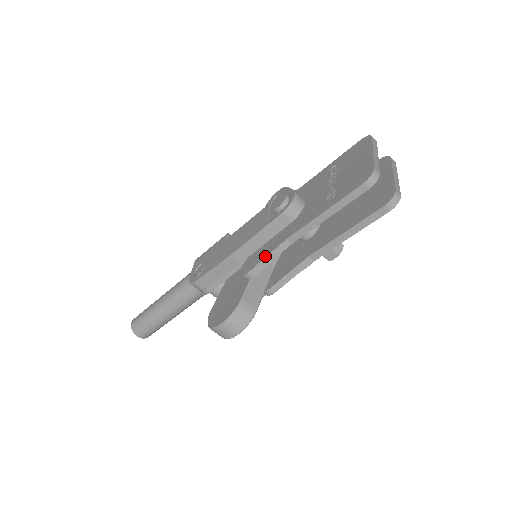
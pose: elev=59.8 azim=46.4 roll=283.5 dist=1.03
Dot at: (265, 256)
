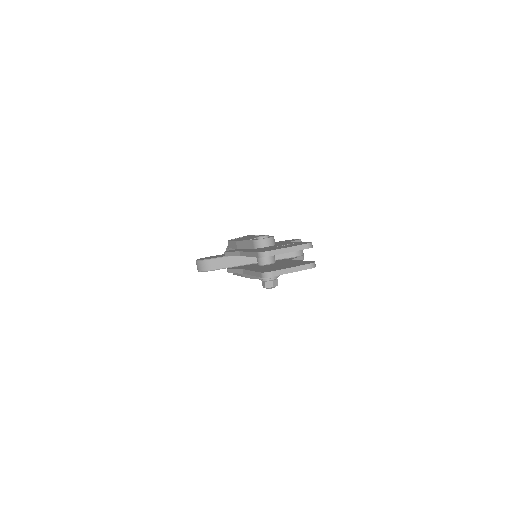
Dot at: (232, 251)
